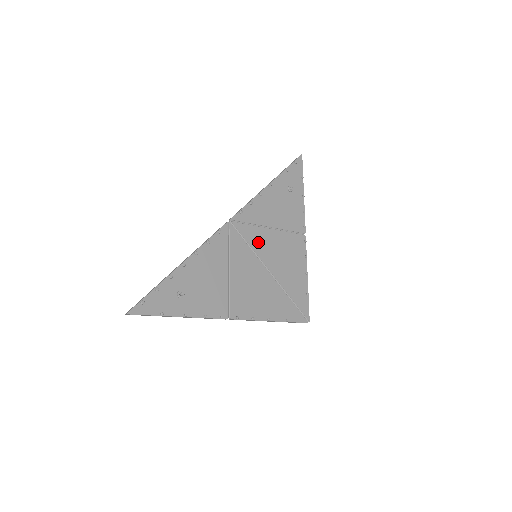
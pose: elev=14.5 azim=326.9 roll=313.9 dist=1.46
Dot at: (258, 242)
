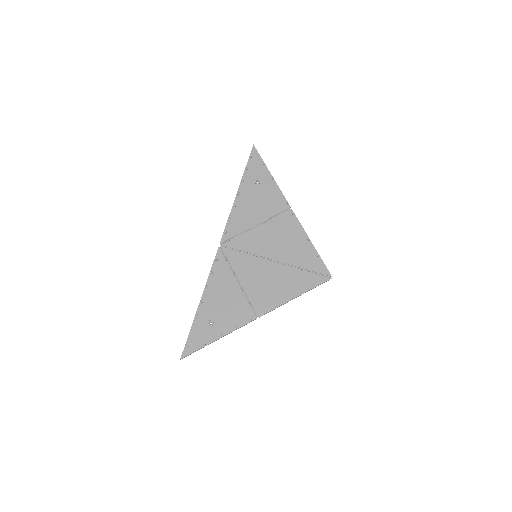
Dot at: (251, 244)
